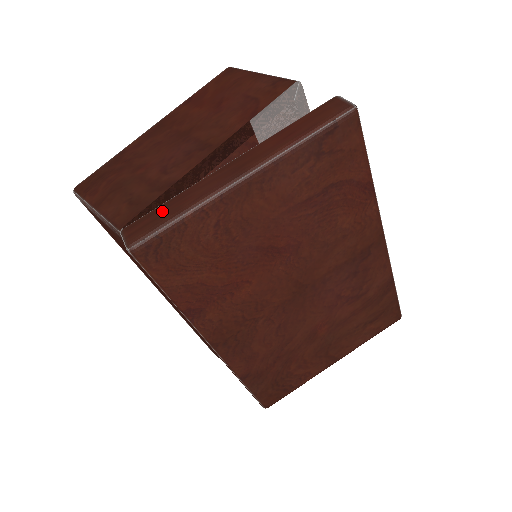
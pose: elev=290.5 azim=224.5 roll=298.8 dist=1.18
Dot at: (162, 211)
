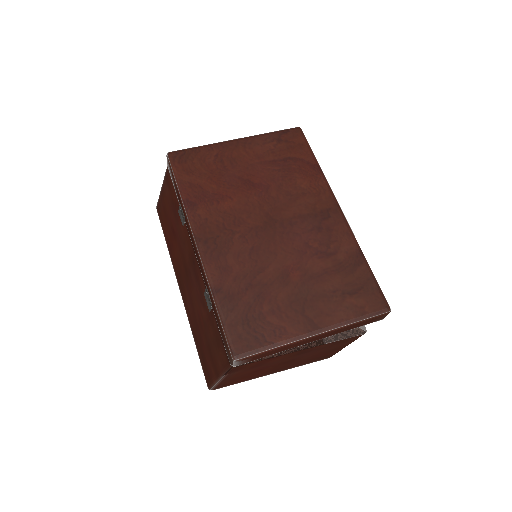
Dot at: occluded
